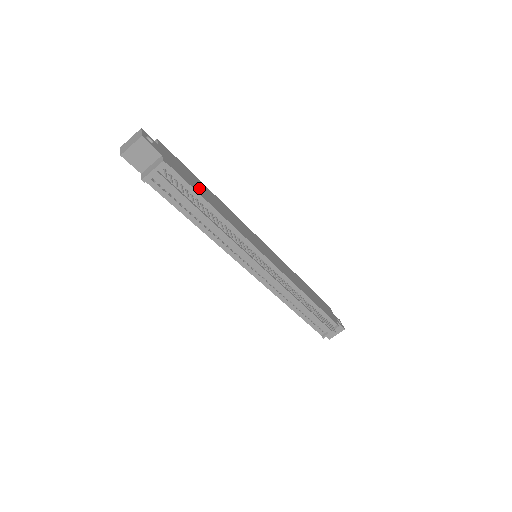
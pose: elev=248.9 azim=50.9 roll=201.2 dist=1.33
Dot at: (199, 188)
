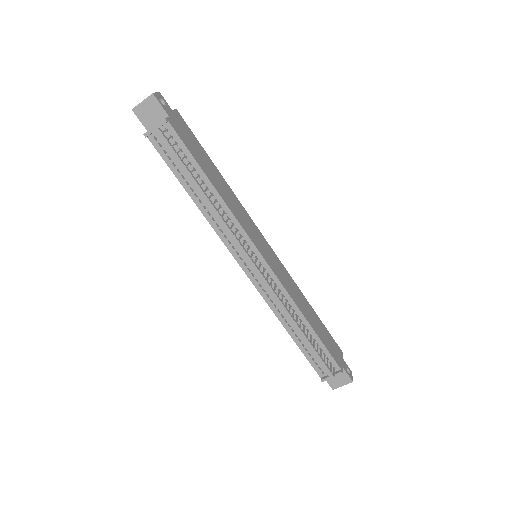
Dot at: (203, 161)
